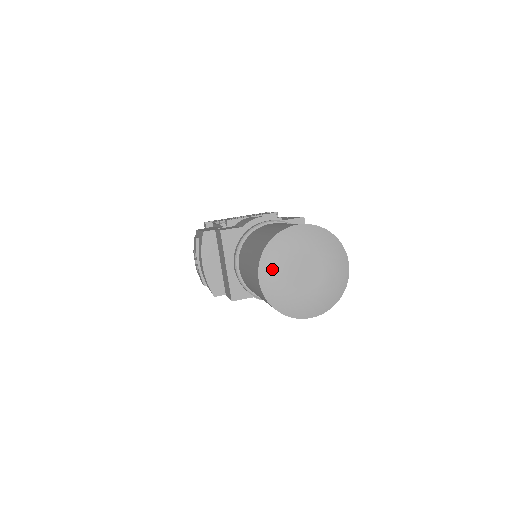
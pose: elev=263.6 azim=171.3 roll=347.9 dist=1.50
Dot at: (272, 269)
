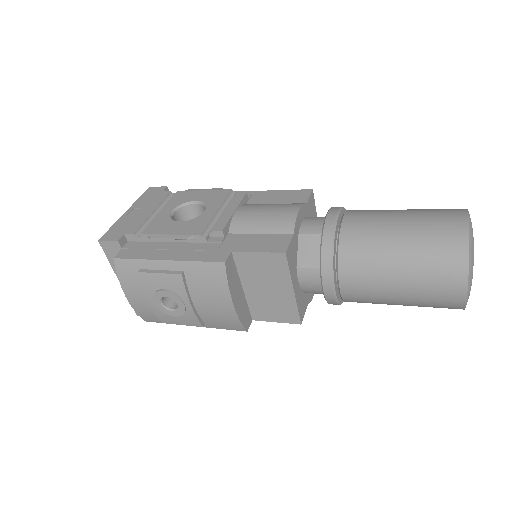
Dot at: (472, 275)
